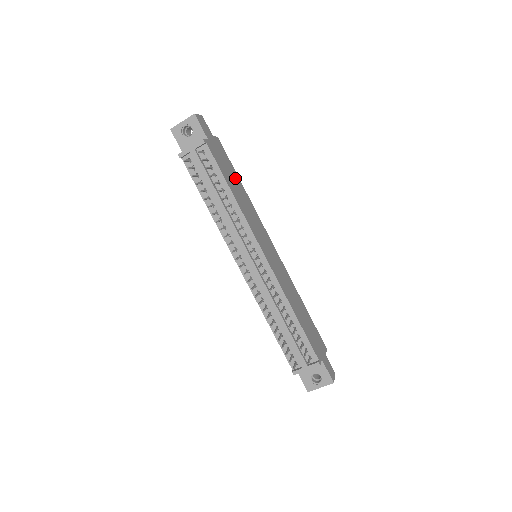
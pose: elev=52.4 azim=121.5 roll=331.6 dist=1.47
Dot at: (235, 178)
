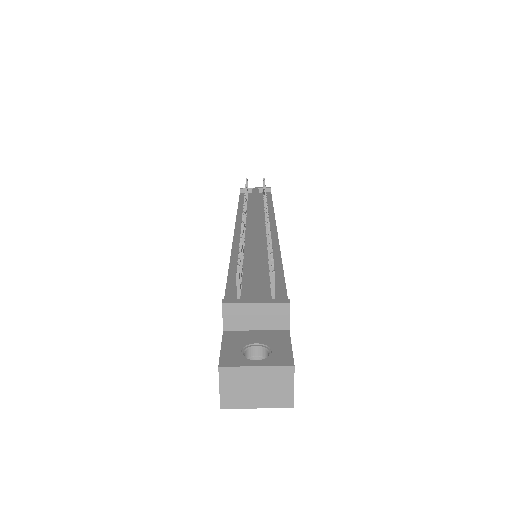
Dot at: occluded
